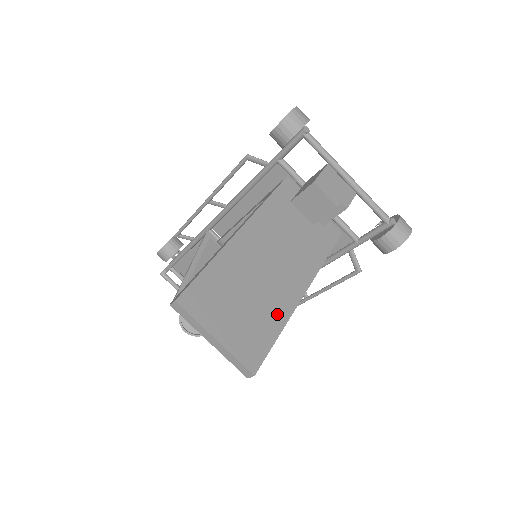
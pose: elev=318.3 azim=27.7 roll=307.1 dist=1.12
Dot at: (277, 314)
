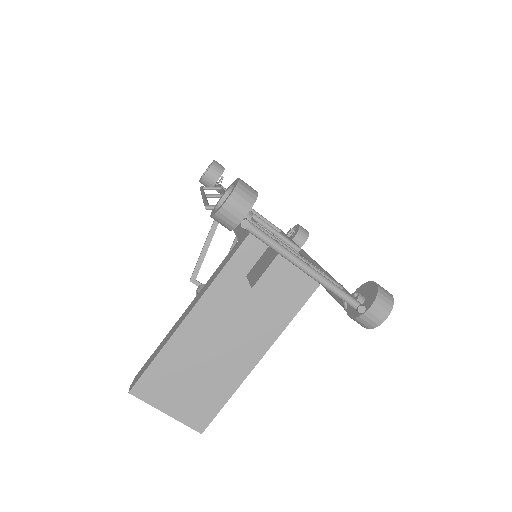
Dot at: (228, 383)
